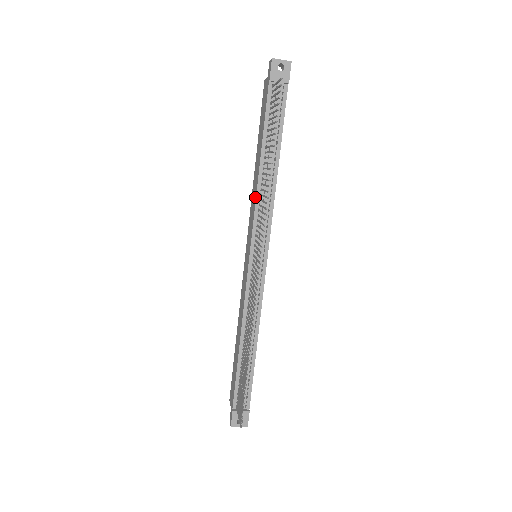
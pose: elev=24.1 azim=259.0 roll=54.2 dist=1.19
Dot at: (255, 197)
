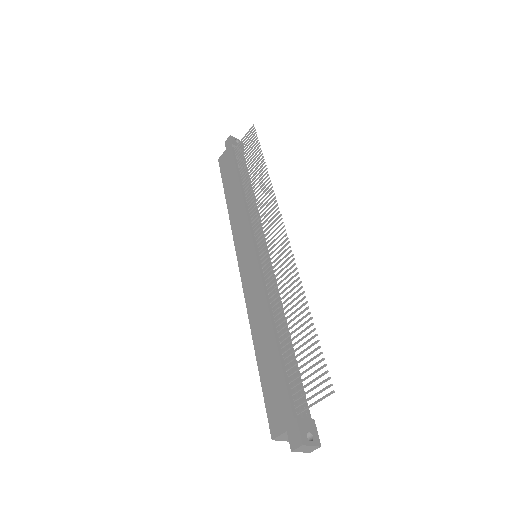
Dot at: (243, 208)
